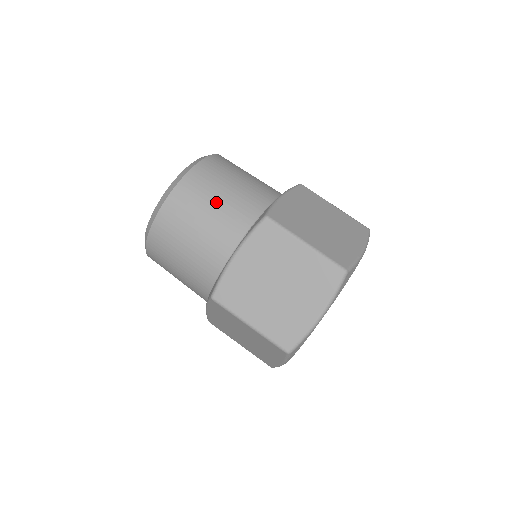
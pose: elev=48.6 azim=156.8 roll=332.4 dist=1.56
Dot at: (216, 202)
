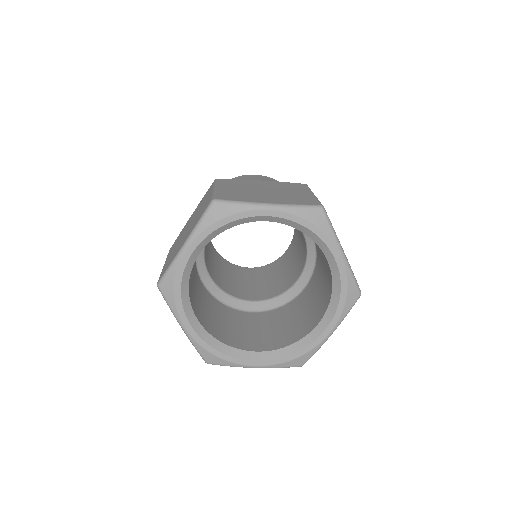
Dot at: occluded
